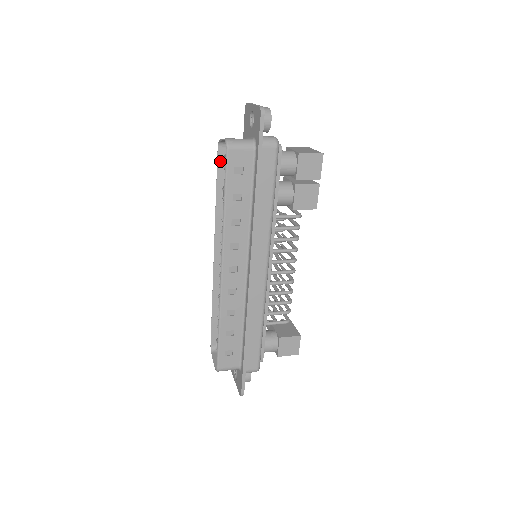
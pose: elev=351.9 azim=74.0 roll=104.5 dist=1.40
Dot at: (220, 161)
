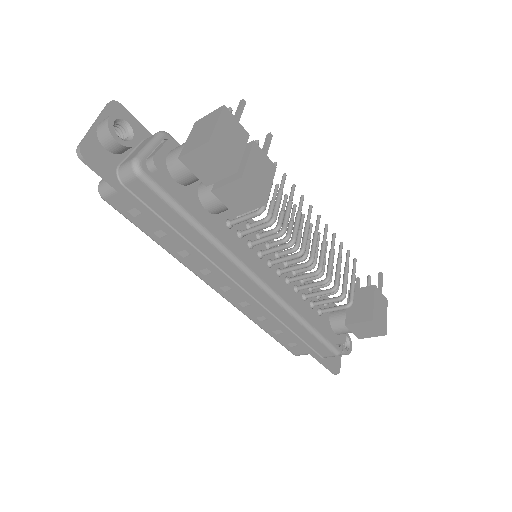
Dot at: occluded
